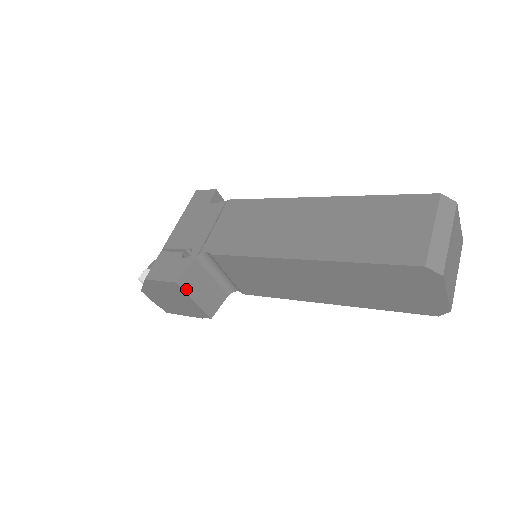
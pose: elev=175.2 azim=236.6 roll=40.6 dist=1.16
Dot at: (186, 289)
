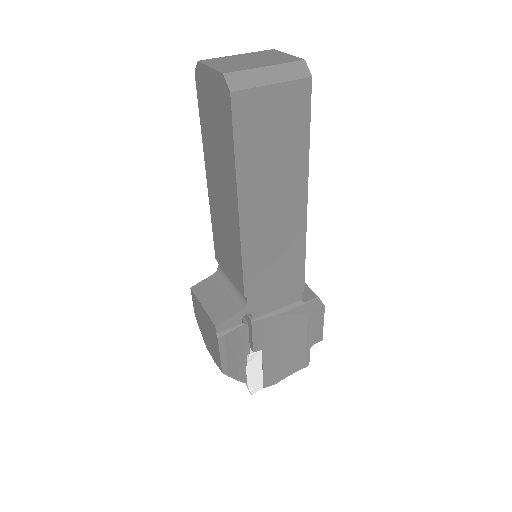
Dot at: (198, 295)
